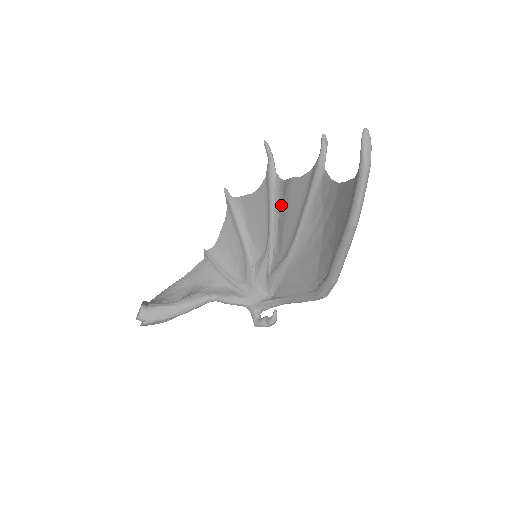
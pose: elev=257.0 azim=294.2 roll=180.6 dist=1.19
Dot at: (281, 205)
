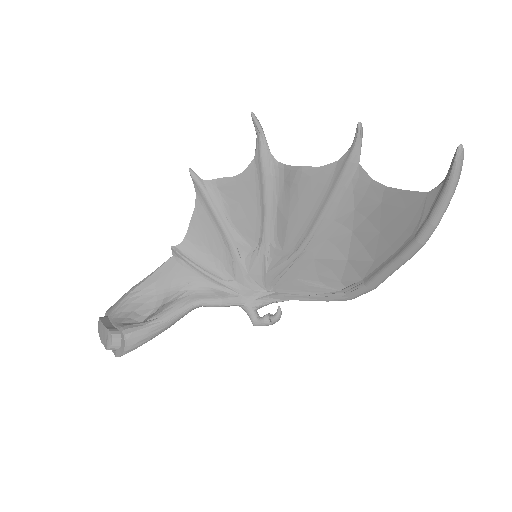
Dot at: (282, 194)
